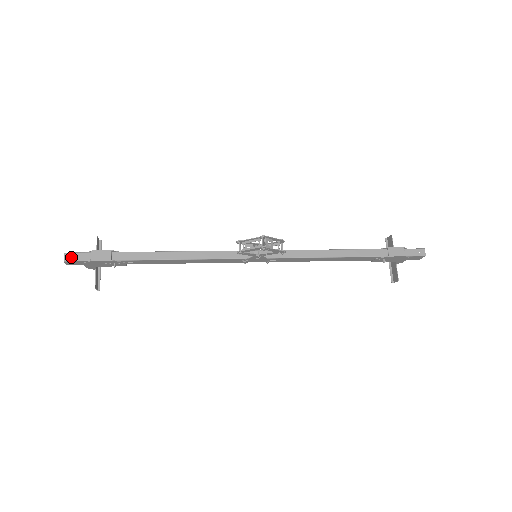
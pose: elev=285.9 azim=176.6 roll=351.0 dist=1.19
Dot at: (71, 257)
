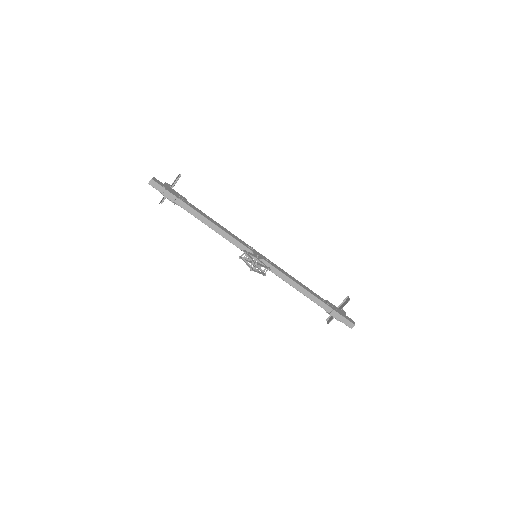
Dot at: (153, 184)
